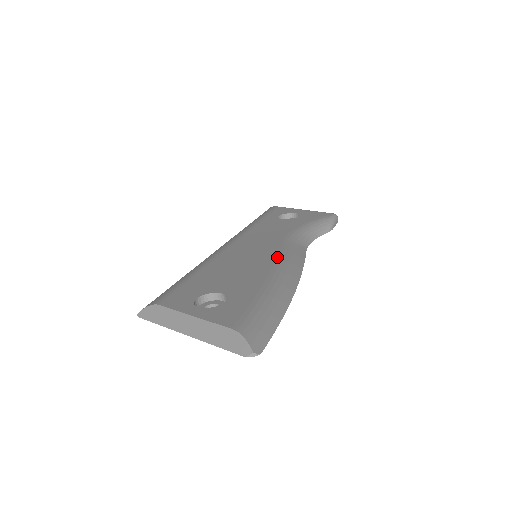
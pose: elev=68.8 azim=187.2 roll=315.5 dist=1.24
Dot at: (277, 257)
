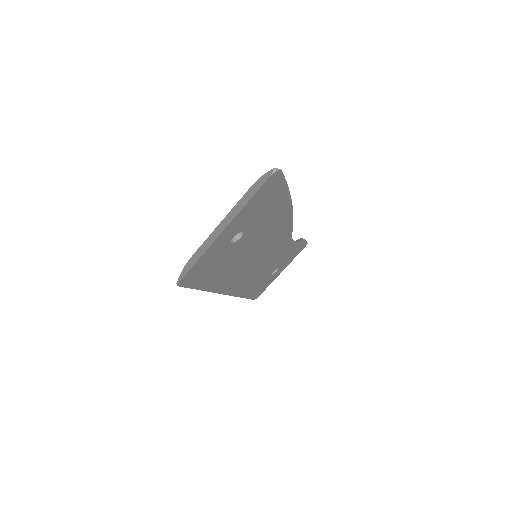
Dot at: occluded
